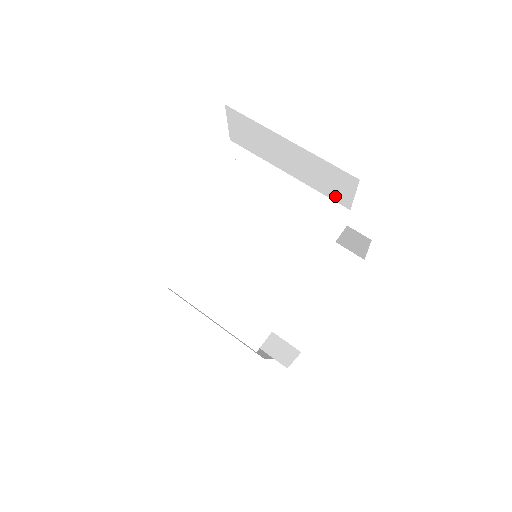
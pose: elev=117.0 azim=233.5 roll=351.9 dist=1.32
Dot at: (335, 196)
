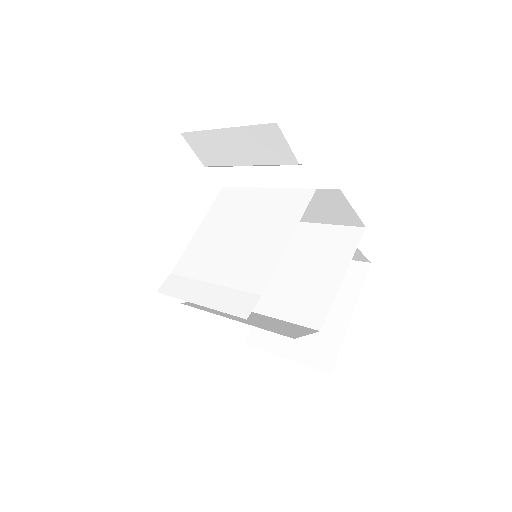
Dot at: (282, 159)
